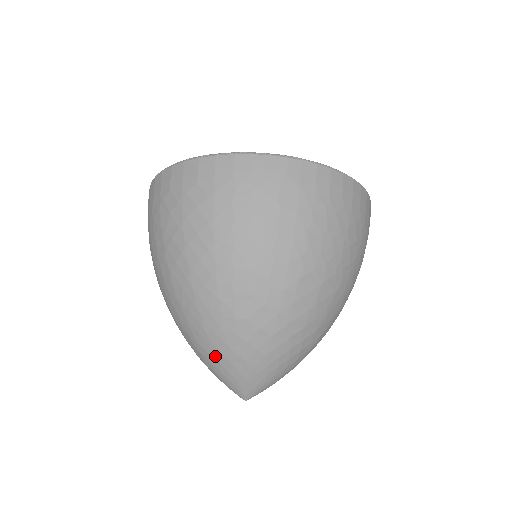
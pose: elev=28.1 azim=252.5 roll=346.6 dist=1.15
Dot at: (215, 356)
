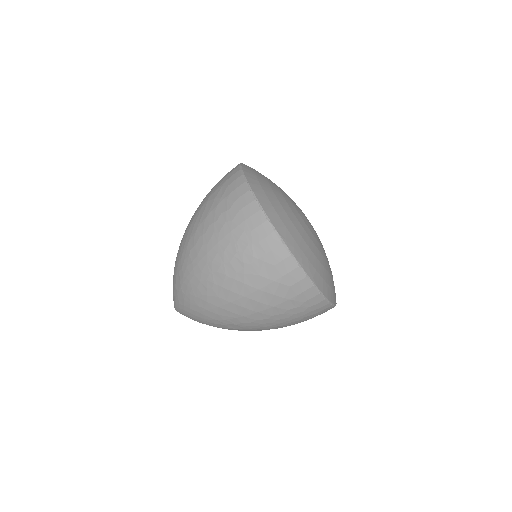
Dot at: (192, 312)
